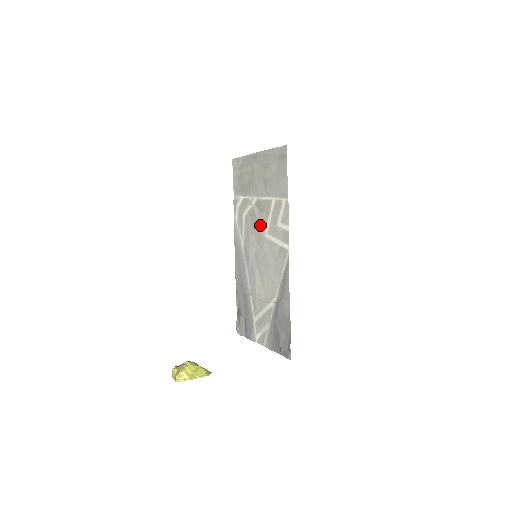
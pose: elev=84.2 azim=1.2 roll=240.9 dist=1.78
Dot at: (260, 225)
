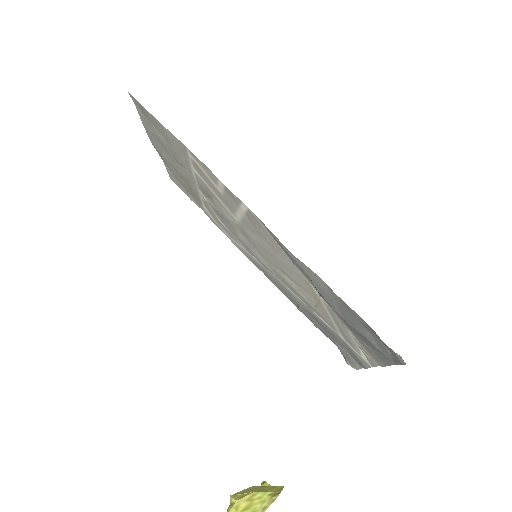
Dot at: (225, 215)
